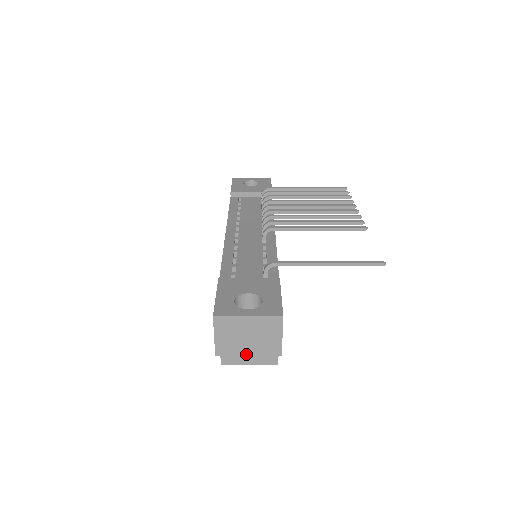
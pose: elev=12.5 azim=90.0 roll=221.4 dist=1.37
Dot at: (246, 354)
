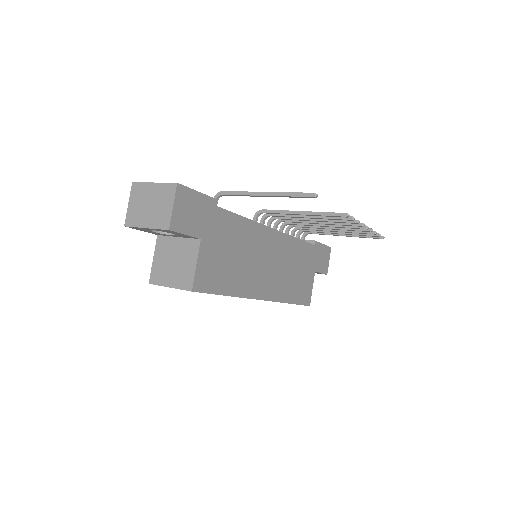
Dot at: (144, 226)
